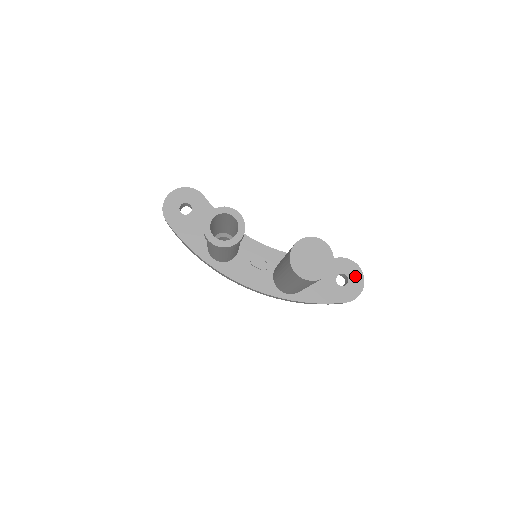
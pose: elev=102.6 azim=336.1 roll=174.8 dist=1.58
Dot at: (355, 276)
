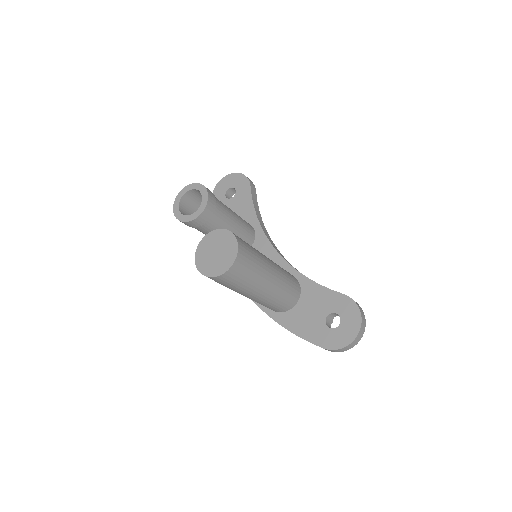
Dot at: (350, 323)
